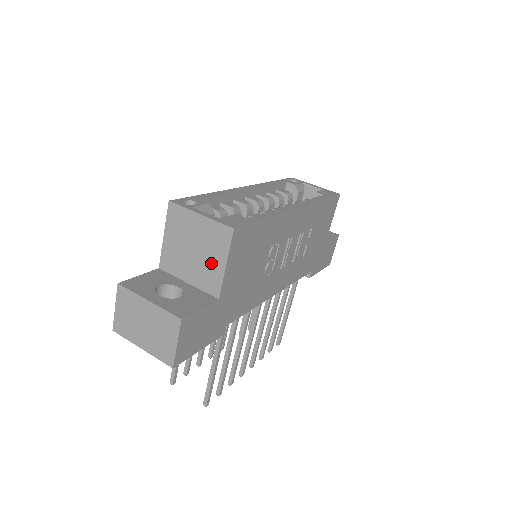
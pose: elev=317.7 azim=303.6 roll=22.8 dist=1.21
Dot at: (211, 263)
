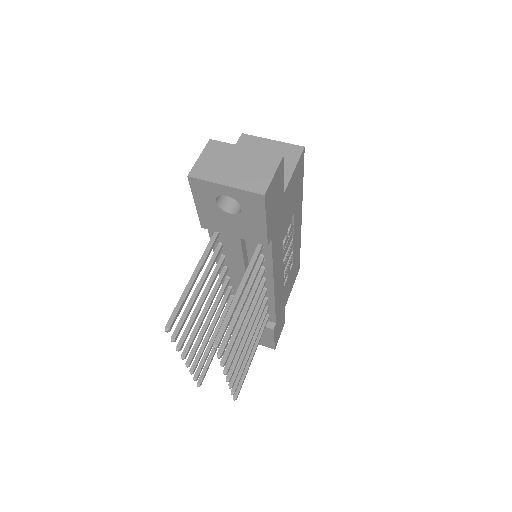
Dot at: occluded
